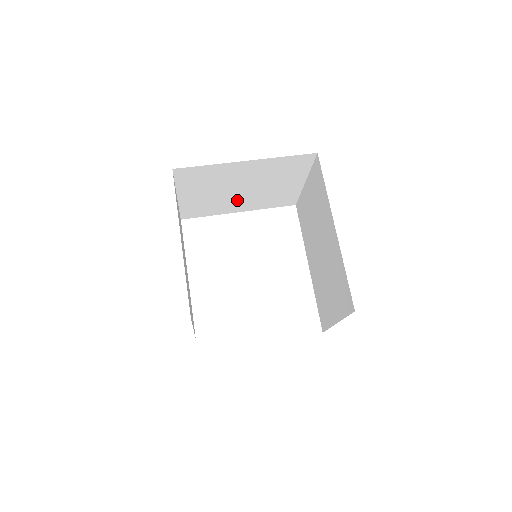
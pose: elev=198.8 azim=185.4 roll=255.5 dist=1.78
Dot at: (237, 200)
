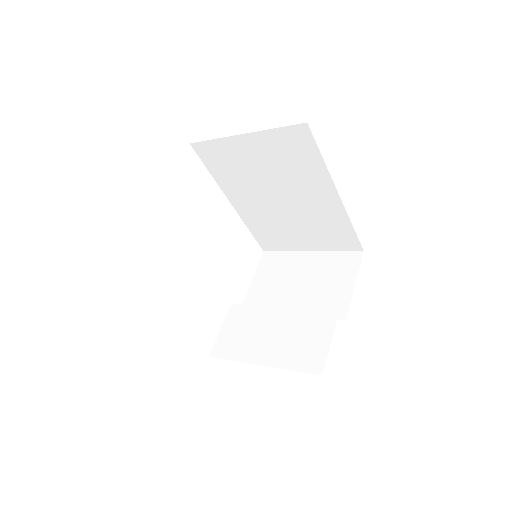
Dot at: occluded
